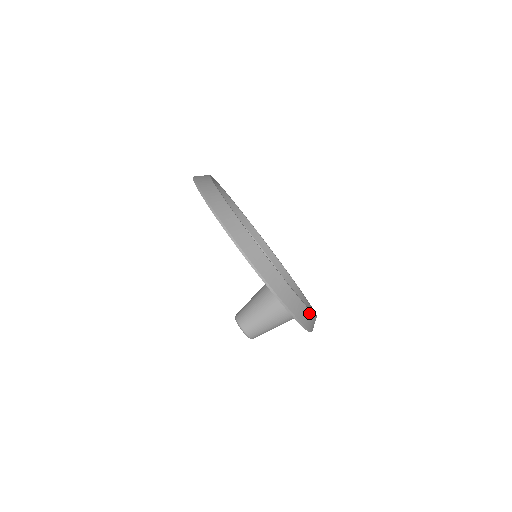
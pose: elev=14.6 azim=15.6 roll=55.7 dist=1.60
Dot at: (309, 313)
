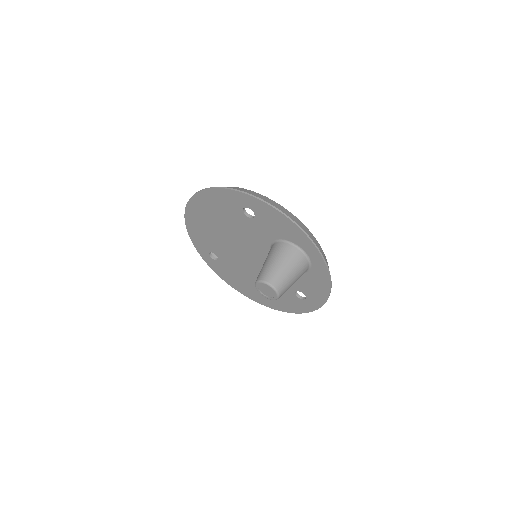
Dot at: (310, 233)
